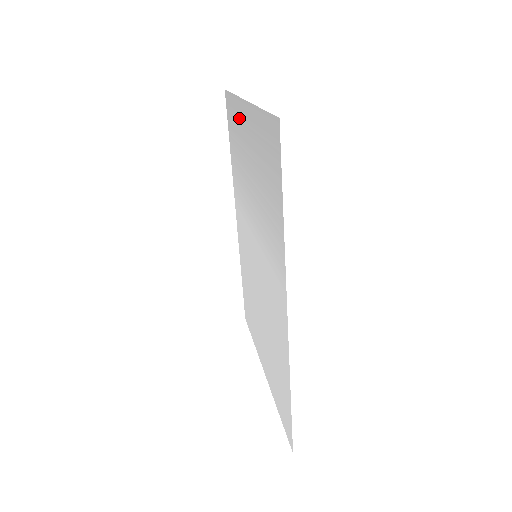
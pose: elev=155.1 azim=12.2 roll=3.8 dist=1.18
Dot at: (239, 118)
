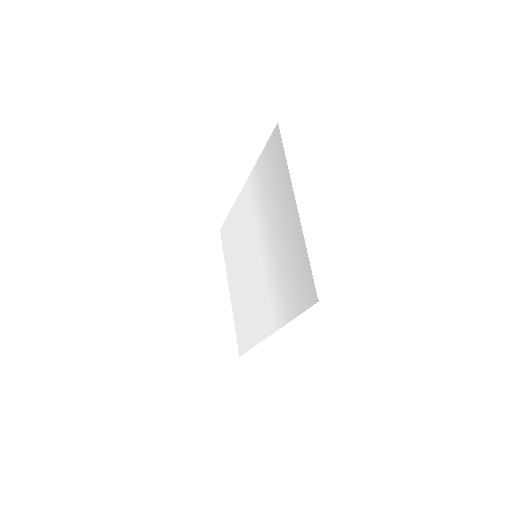
Dot at: (284, 187)
